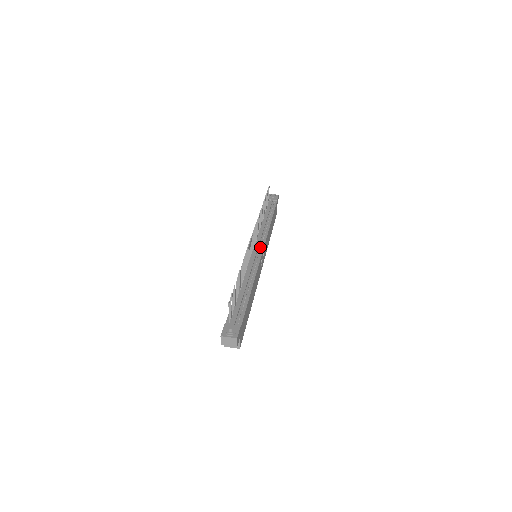
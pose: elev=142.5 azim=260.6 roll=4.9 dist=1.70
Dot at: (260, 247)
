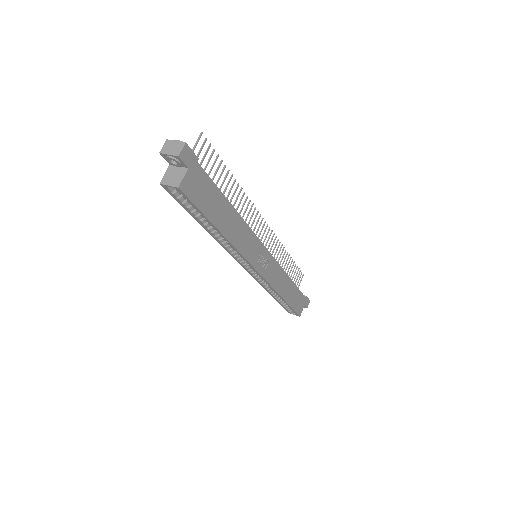
Dot at: occluded
